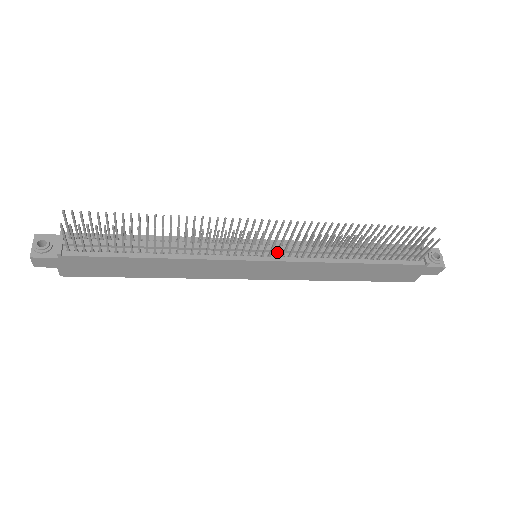
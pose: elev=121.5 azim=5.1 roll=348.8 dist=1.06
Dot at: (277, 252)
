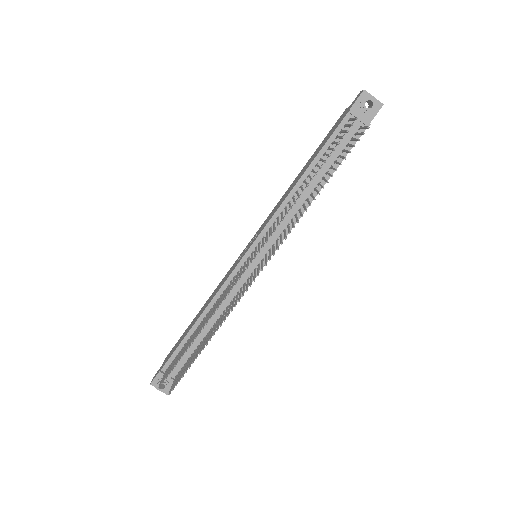
Dot at: (270, 253)
